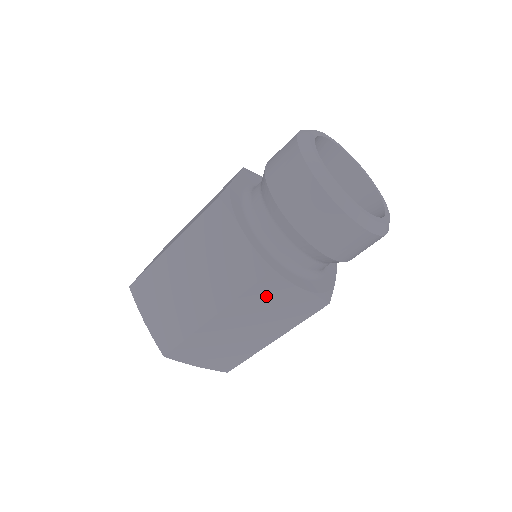
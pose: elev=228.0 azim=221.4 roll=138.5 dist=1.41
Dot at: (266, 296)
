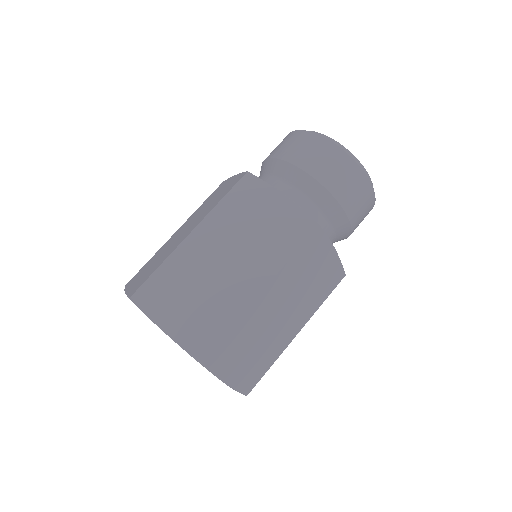
Dot at: (249, 202)
